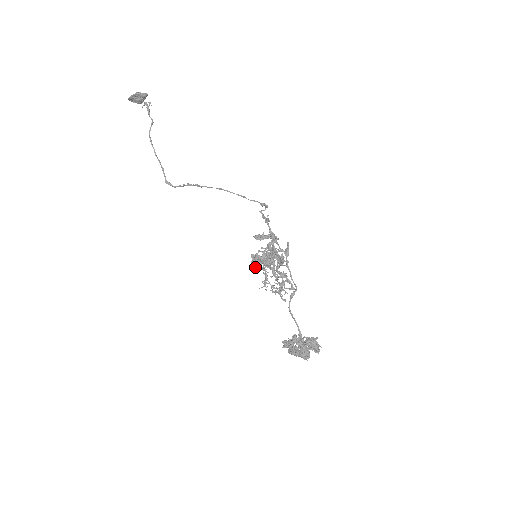
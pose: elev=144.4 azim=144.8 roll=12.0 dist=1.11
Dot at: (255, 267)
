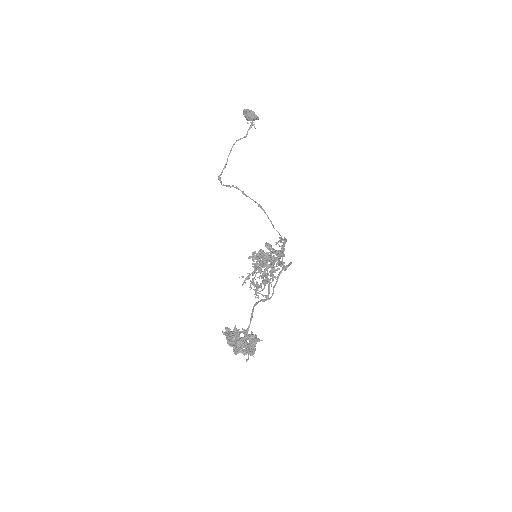
Dot at: (252, 258)
